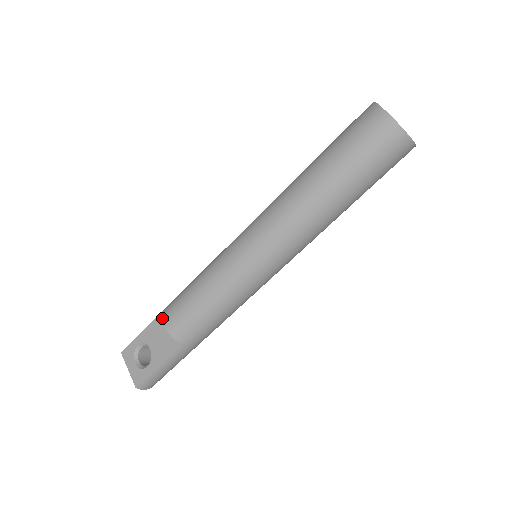
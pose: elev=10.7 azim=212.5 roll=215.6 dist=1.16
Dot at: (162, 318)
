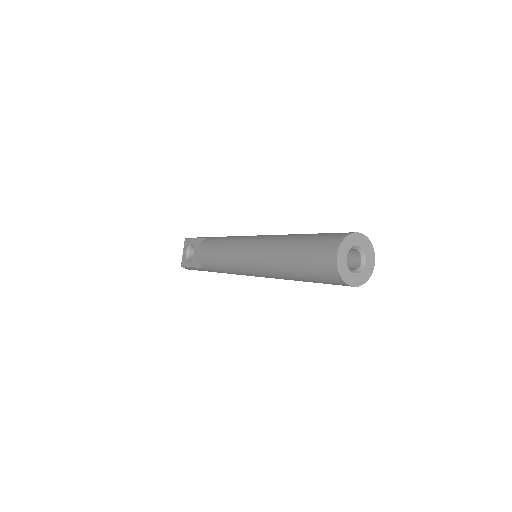
Dot at: (199, 245)
